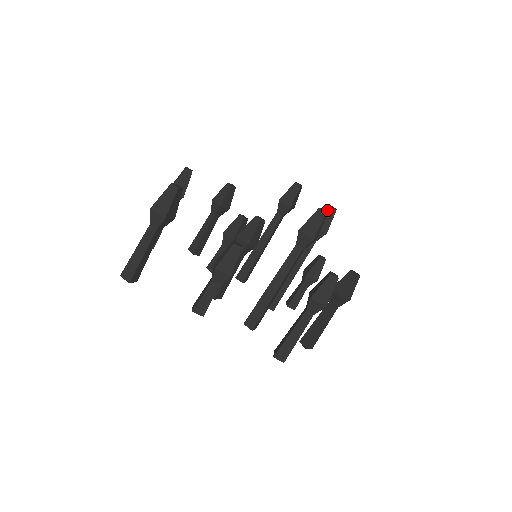
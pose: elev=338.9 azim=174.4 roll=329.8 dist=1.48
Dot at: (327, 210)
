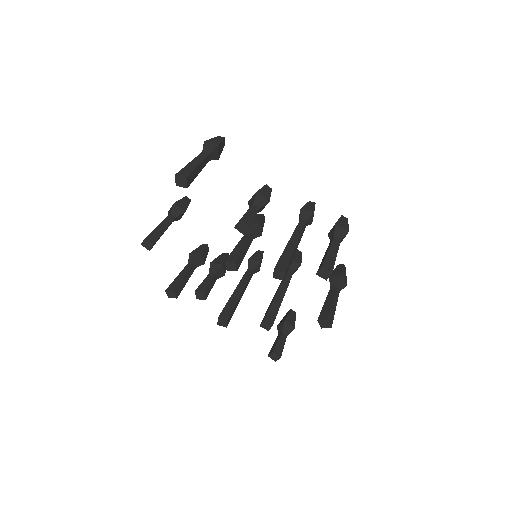
Dot at: (296, 251)
